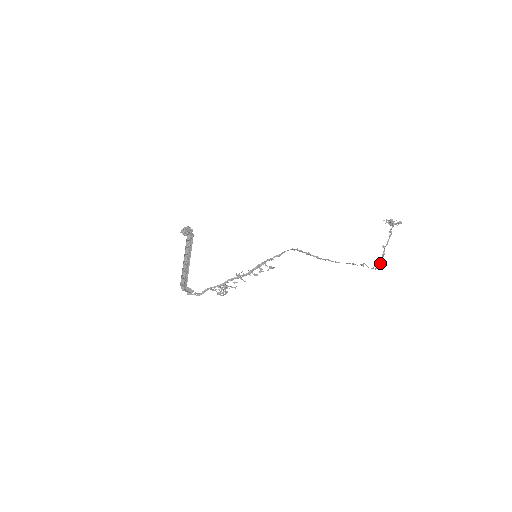
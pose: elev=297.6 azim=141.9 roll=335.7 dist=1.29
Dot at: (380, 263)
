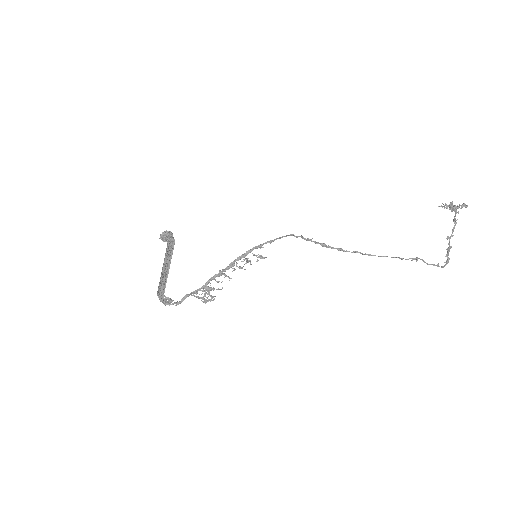
Dot at: (447, 259)
